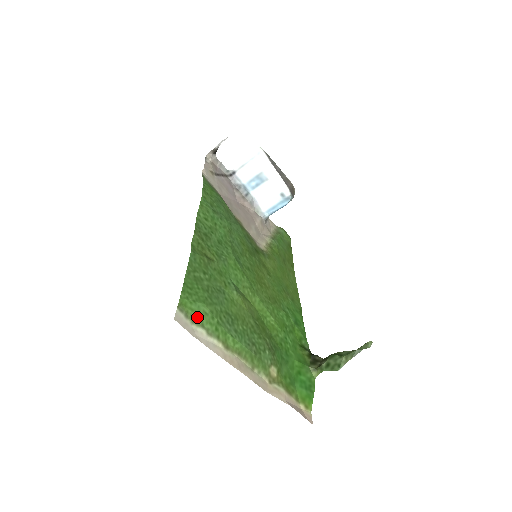
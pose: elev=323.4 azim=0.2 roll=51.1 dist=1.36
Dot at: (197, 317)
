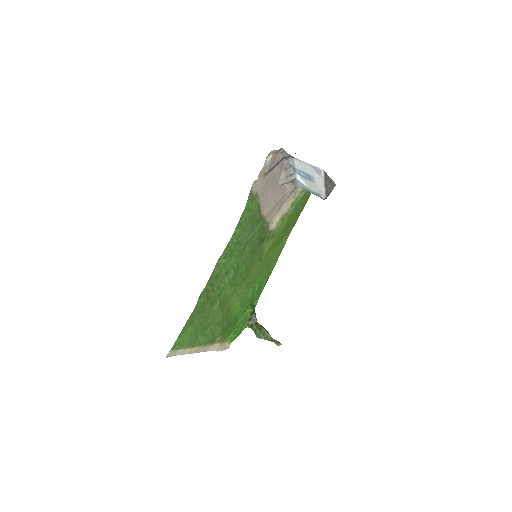
Dot at: (181, 346)
